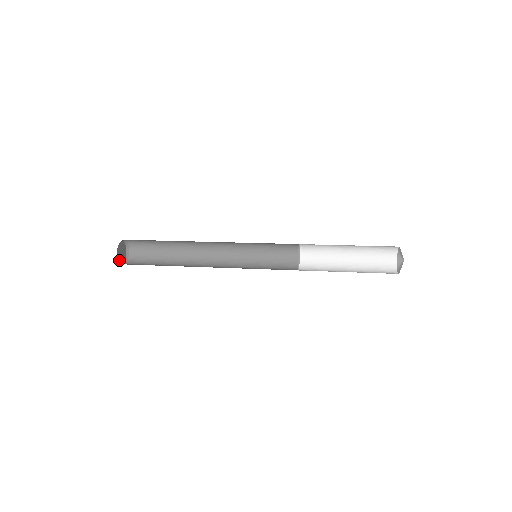
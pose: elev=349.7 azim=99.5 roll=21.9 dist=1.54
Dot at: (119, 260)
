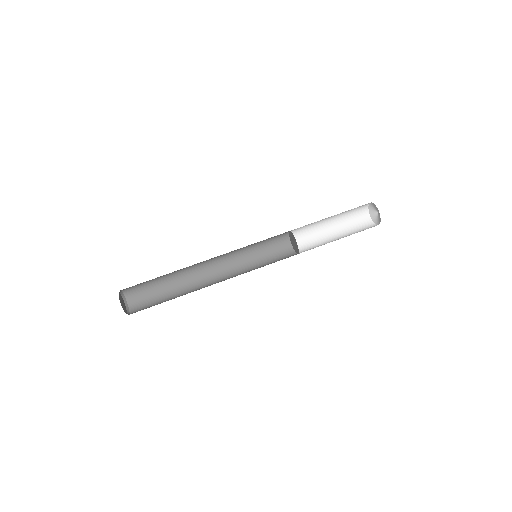
Dot at: occluded
